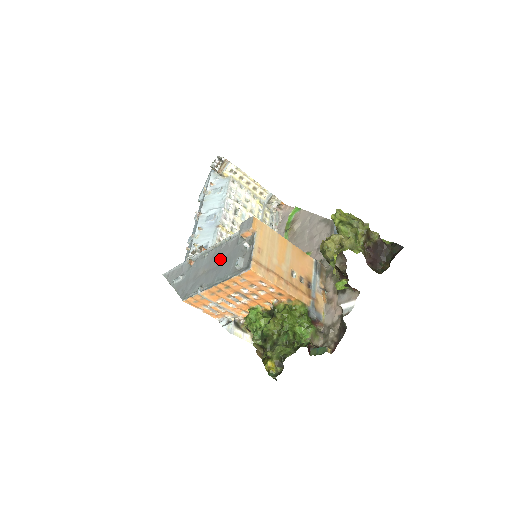
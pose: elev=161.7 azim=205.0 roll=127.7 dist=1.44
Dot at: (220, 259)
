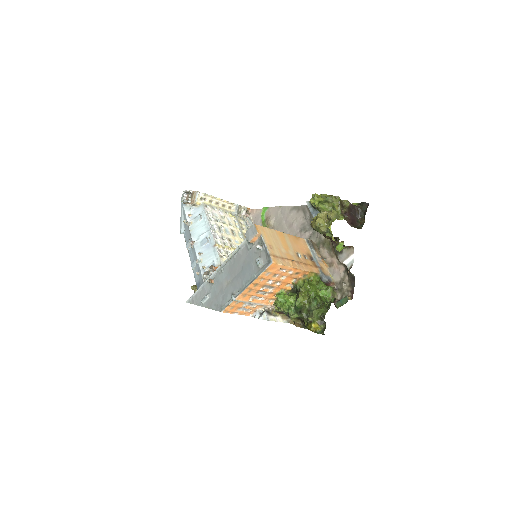
Dot at: (238, 267)
